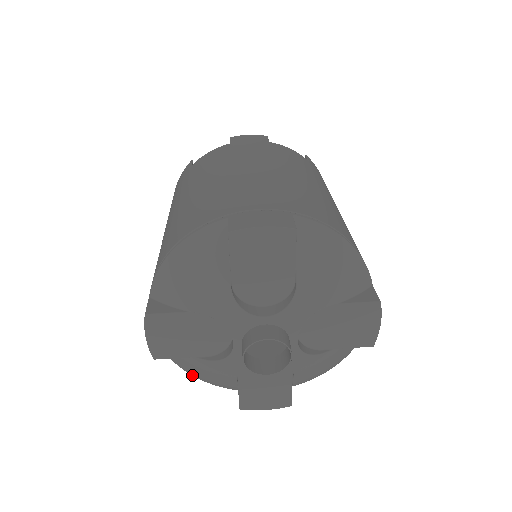
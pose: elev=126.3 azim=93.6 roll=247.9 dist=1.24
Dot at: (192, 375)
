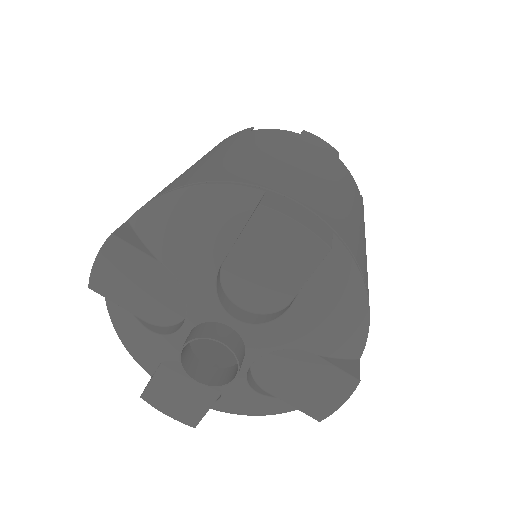
Dot at: (116, 330)
